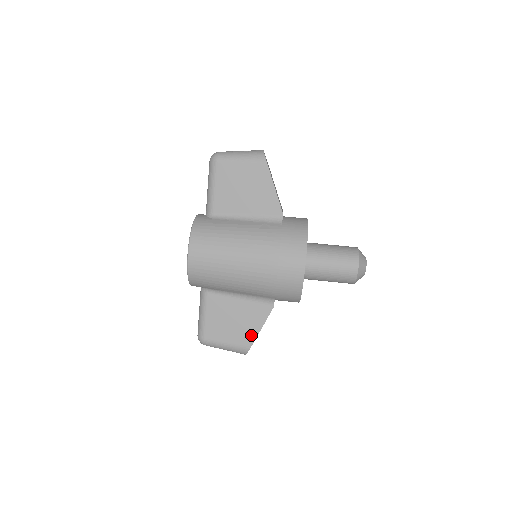
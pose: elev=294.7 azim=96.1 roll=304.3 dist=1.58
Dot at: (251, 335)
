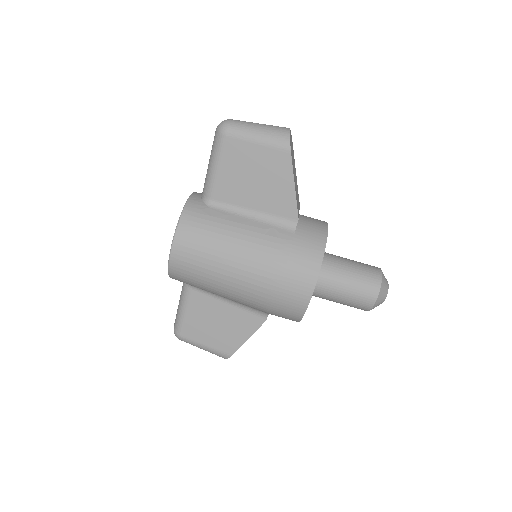
Dot at: (234, 343)
